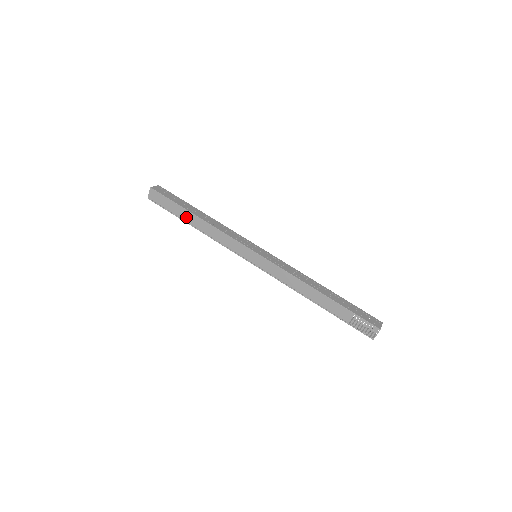
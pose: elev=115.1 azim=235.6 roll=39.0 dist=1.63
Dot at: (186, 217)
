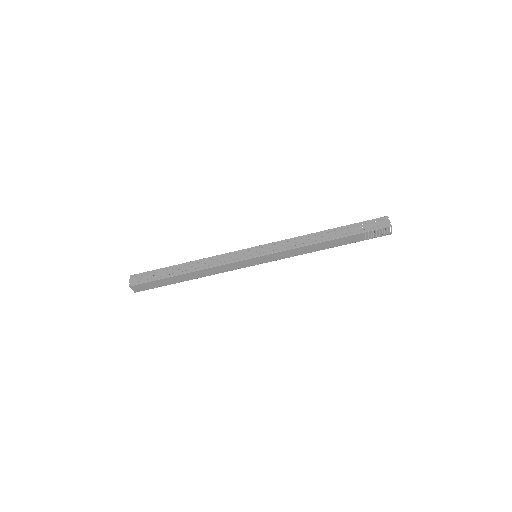
Dot at: (178, 280)
